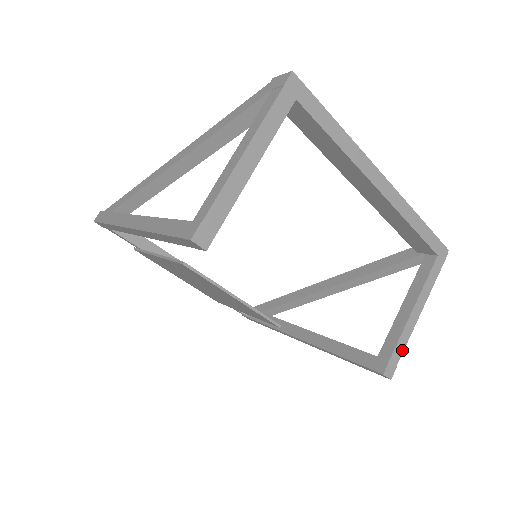
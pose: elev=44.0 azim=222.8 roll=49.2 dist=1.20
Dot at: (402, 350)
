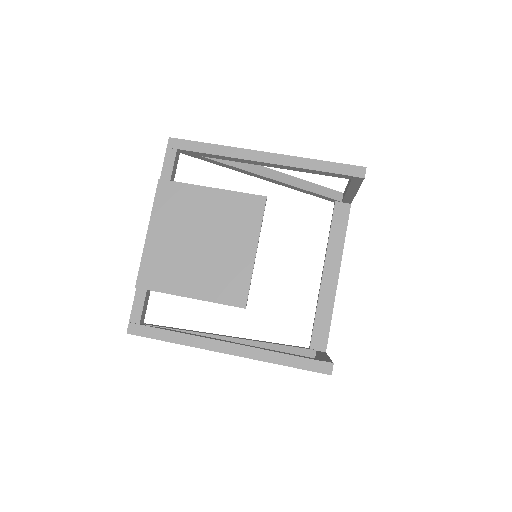
Dot at: occluded
